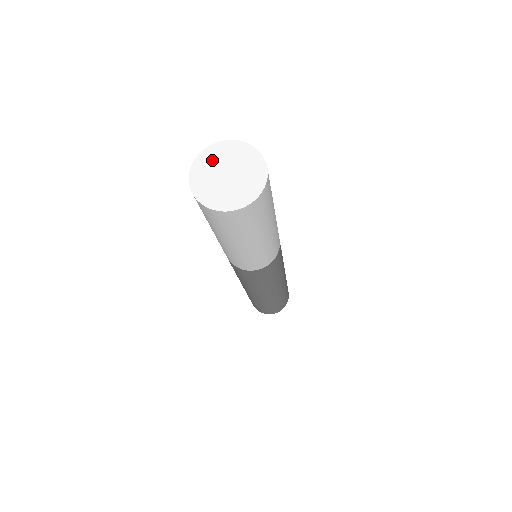
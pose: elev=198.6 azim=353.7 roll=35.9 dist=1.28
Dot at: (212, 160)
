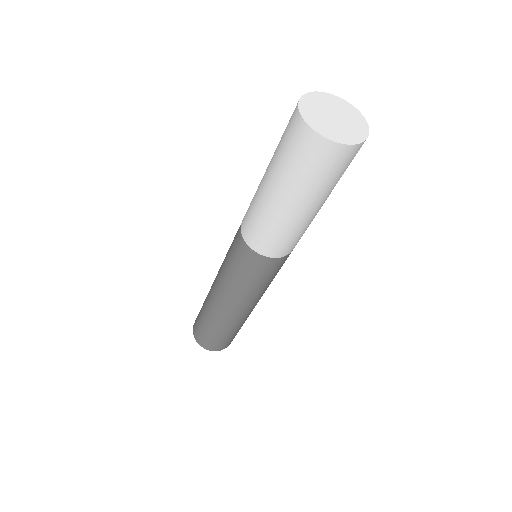
Dot at: (335, 103)
